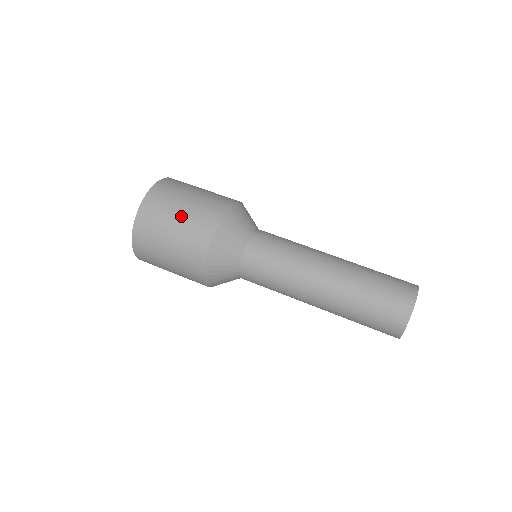
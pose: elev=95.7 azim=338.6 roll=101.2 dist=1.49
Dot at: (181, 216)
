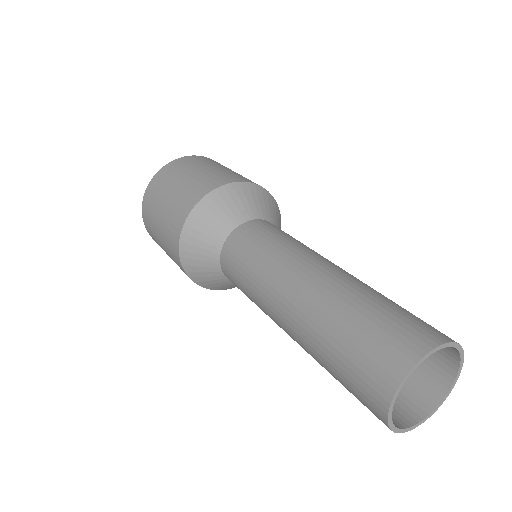
Dot at: (182, 182)
